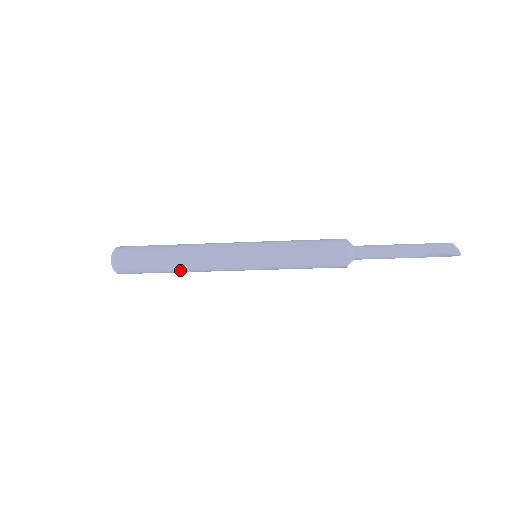
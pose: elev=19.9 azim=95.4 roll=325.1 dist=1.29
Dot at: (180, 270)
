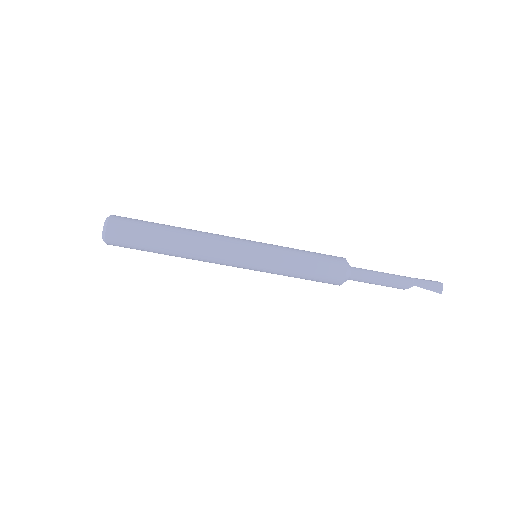
Dot at: (180, 234)
